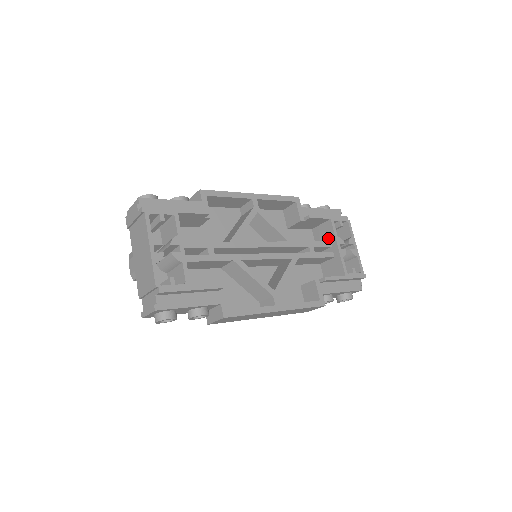
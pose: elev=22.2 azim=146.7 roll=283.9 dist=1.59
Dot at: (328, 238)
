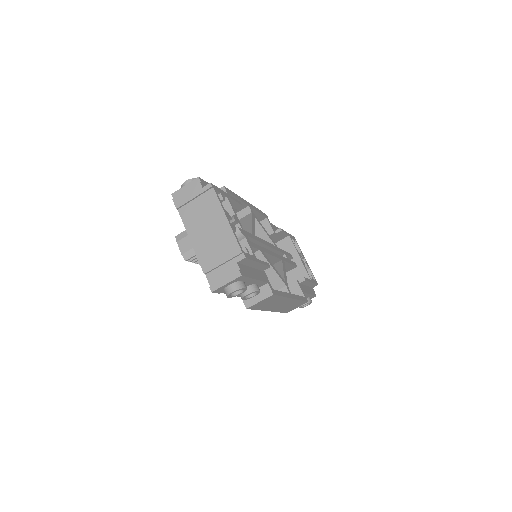
Dot at: (288, 252)
